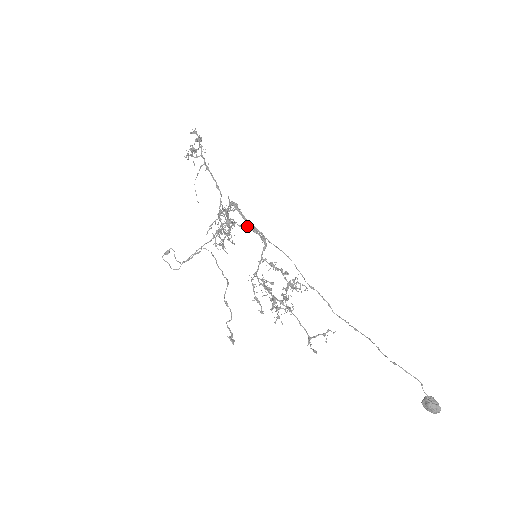
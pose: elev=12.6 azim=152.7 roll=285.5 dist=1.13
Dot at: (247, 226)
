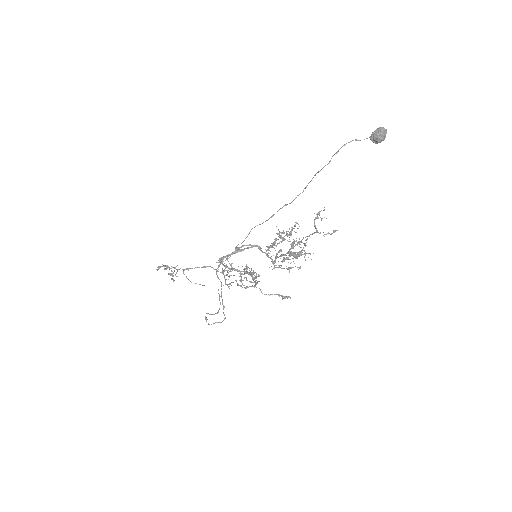
Dot at: (230, 254)
